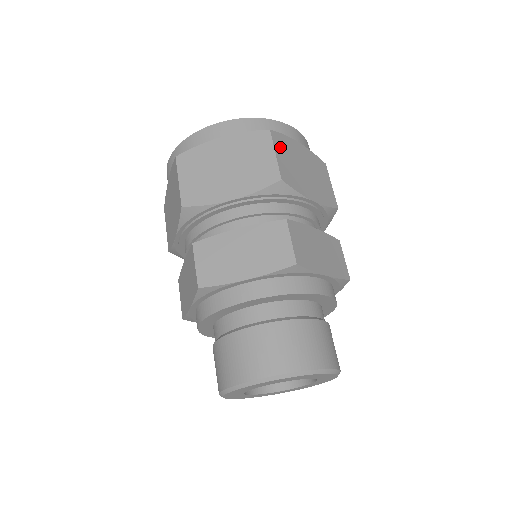
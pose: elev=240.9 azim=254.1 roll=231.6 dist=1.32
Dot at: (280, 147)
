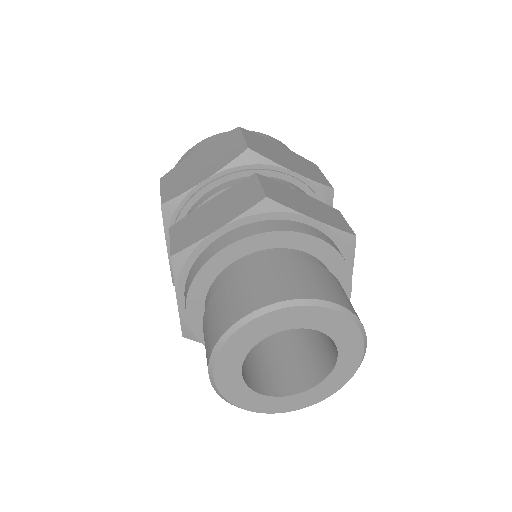
Dot at: (251, 137)
